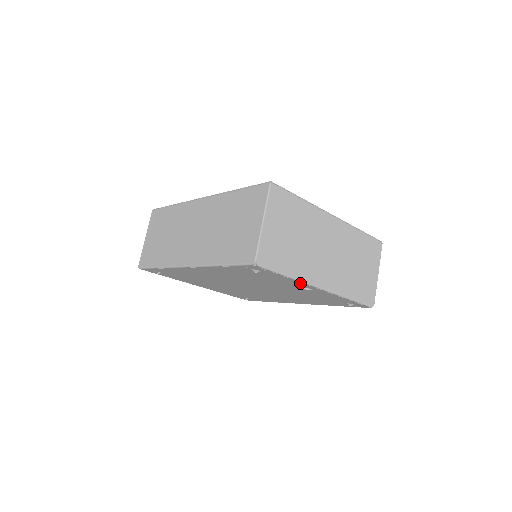
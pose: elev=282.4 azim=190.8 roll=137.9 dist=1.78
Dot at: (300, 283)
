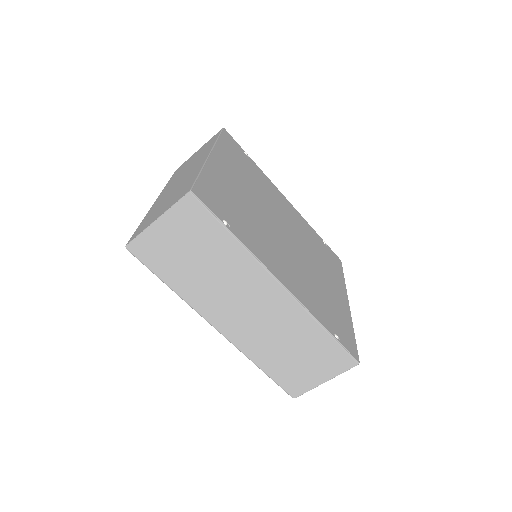
Dot at: occluded
